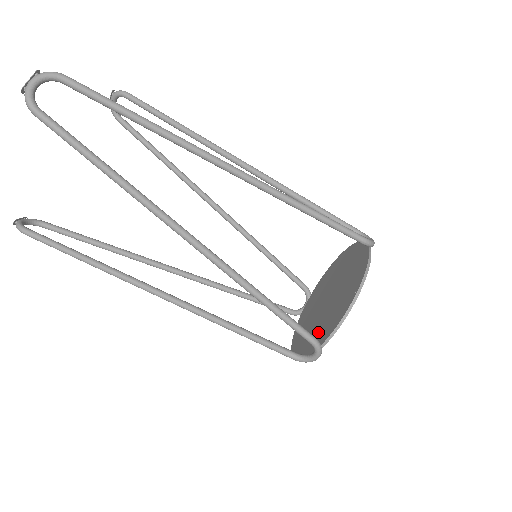
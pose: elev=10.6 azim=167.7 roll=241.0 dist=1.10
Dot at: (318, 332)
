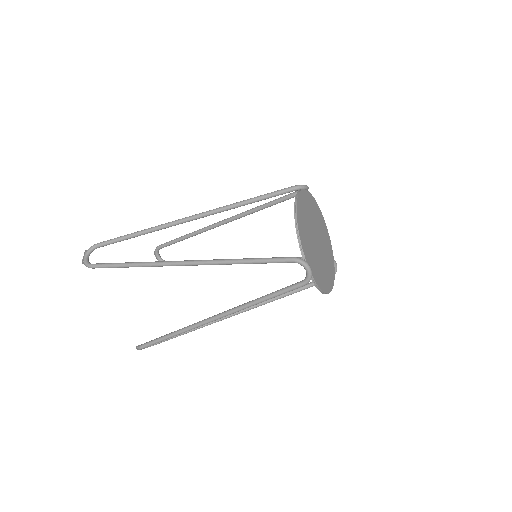
Dot at: occluded
